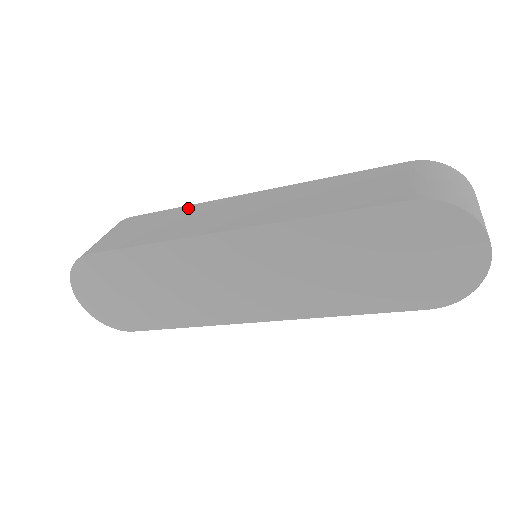
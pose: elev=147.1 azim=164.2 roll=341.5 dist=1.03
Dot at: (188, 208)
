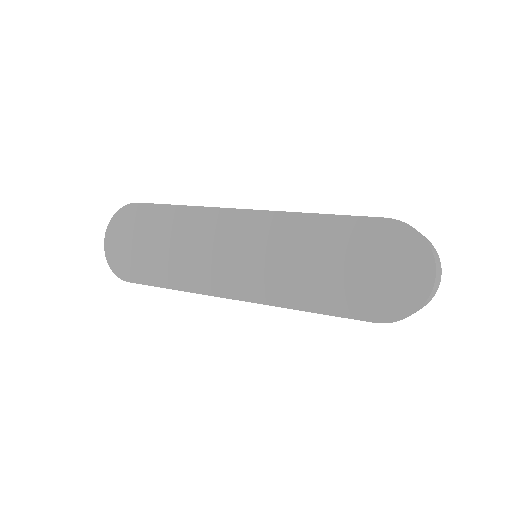
Dot at: occluded
